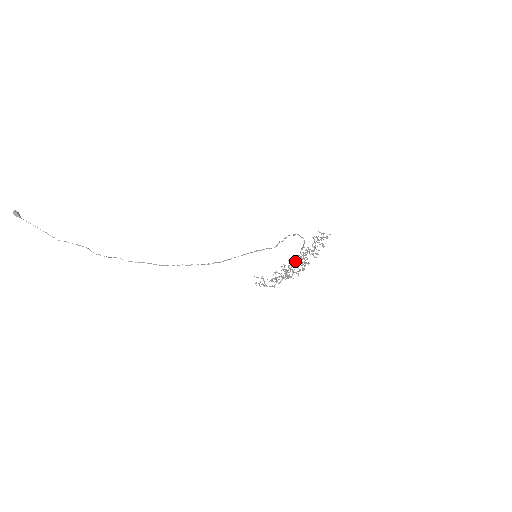
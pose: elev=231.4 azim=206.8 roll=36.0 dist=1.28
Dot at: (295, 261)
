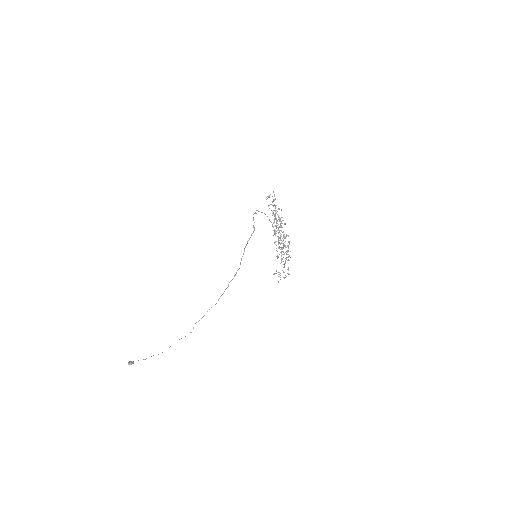
Dot at: occluded
